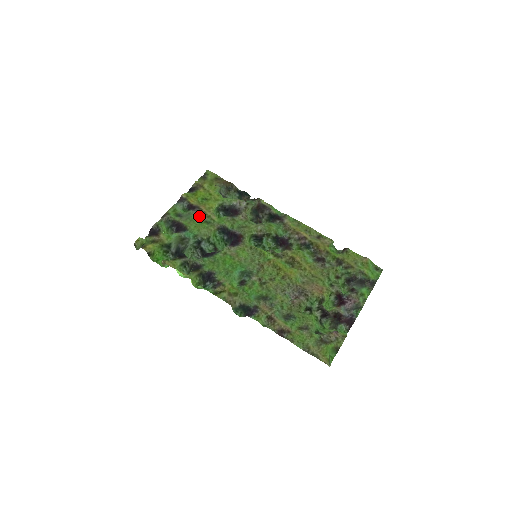
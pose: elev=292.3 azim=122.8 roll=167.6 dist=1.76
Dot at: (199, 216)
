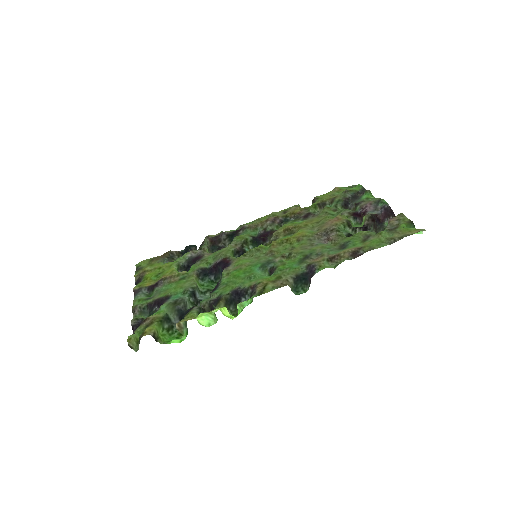
Dot at: (169, 283)
